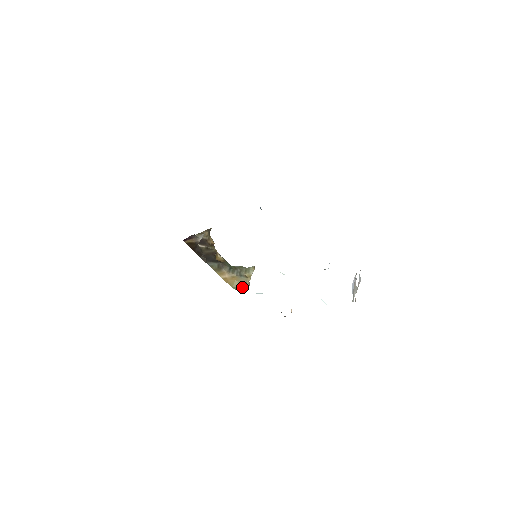
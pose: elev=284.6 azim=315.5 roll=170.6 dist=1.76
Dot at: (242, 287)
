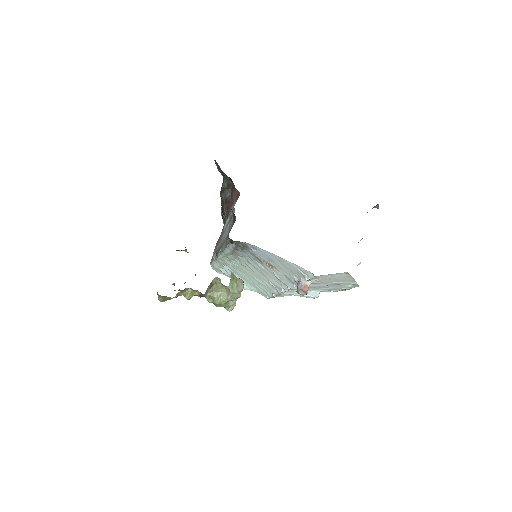
Dot at: (239, 281)
